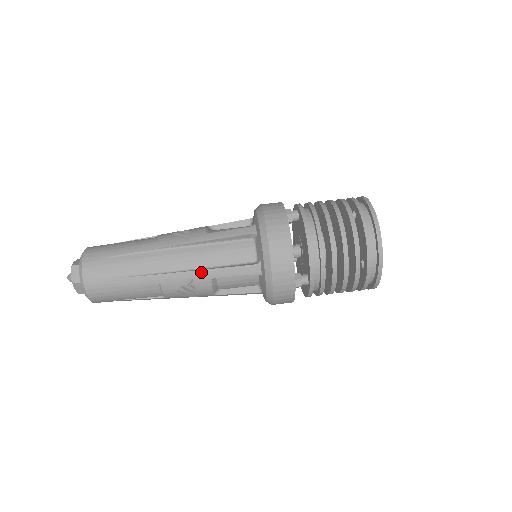
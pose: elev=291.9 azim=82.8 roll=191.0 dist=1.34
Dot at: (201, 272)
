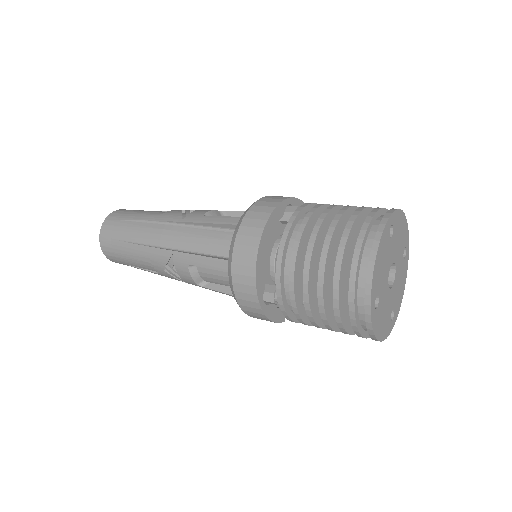
Dot at: (180, 254)
